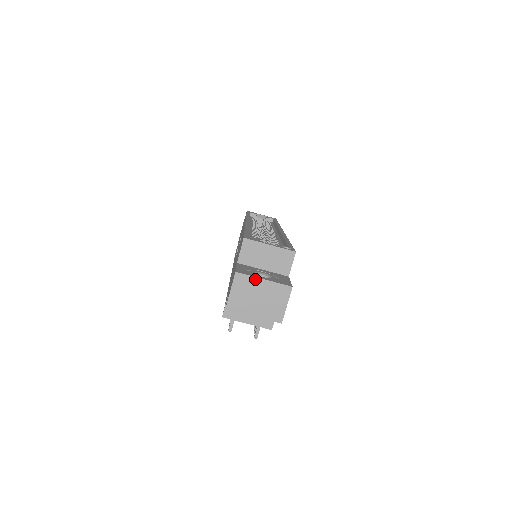
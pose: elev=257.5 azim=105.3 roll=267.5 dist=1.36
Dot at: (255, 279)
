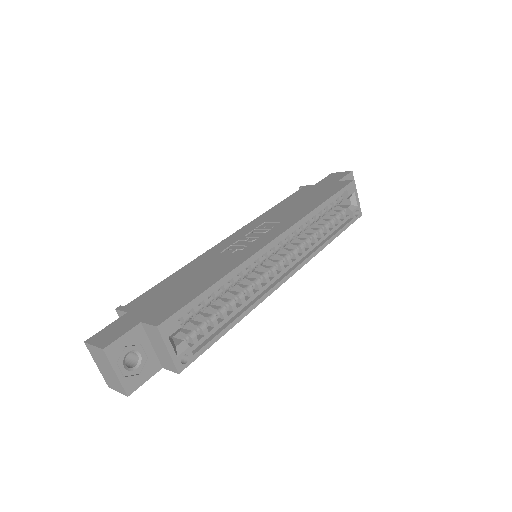
Dot at: (111, 366)
